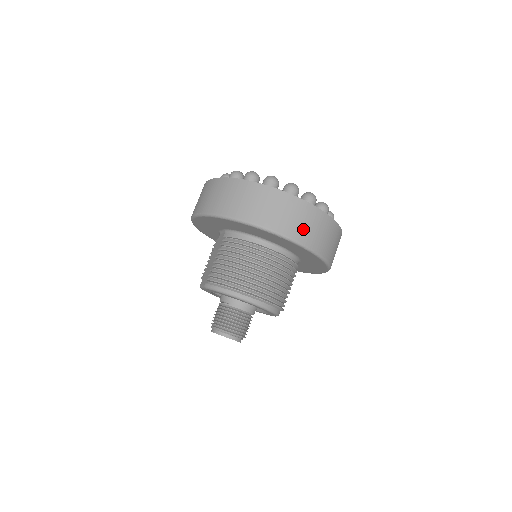
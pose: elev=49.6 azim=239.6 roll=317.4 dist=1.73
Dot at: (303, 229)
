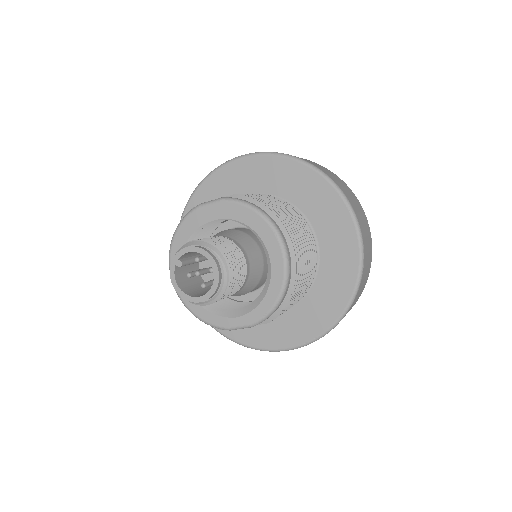
Dot at: (366, 239)
